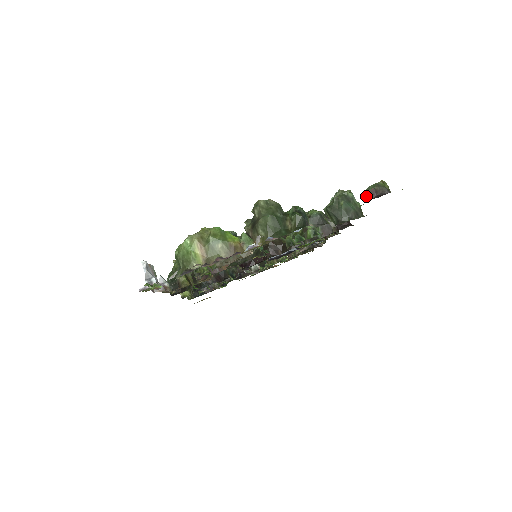
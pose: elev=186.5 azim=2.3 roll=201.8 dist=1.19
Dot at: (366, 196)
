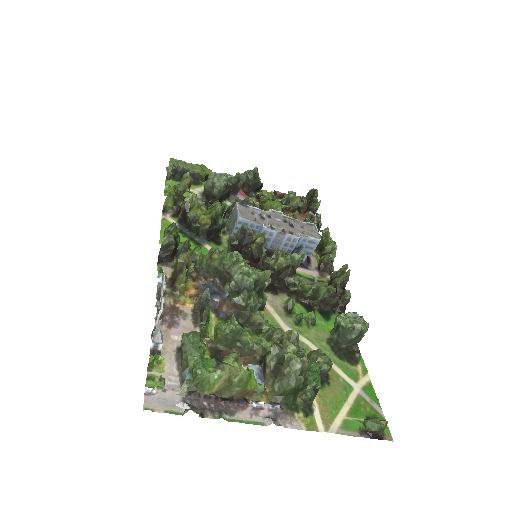
Dot at: (366, 427)
